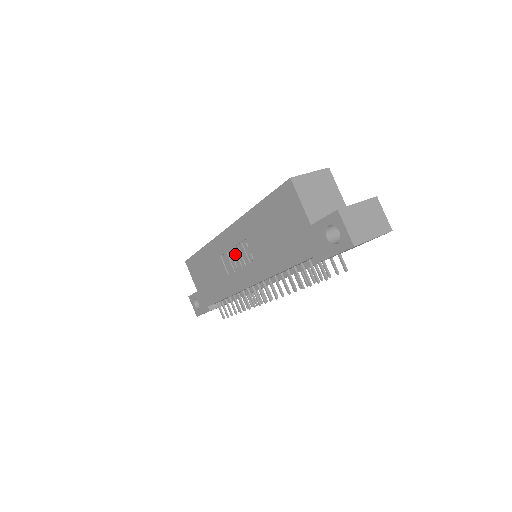
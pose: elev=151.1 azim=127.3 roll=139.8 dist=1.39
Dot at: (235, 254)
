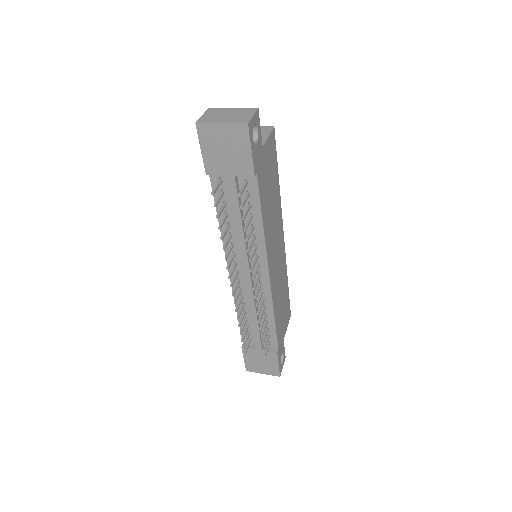
Dot at: occluded
